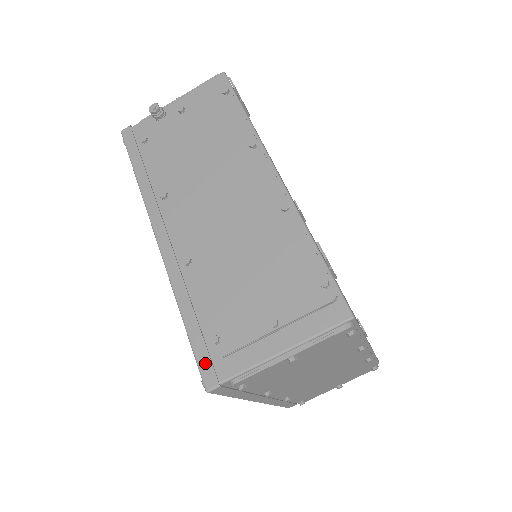
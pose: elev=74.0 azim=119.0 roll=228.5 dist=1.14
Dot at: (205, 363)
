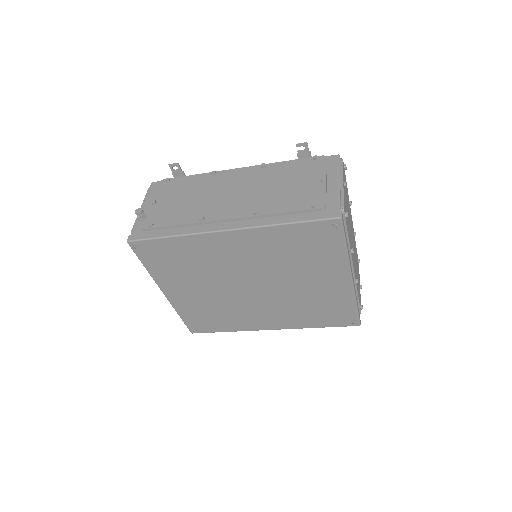
Dot at: (324, 215)
